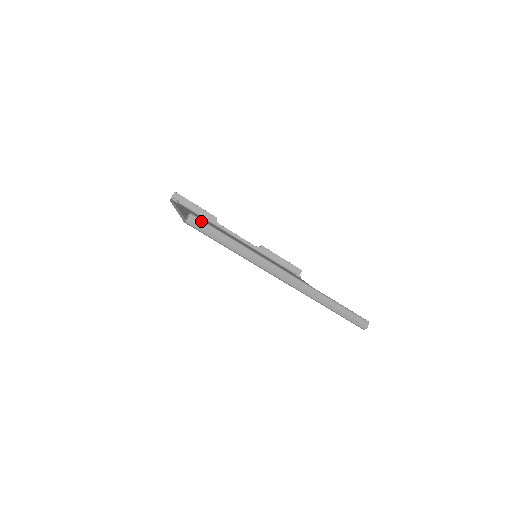
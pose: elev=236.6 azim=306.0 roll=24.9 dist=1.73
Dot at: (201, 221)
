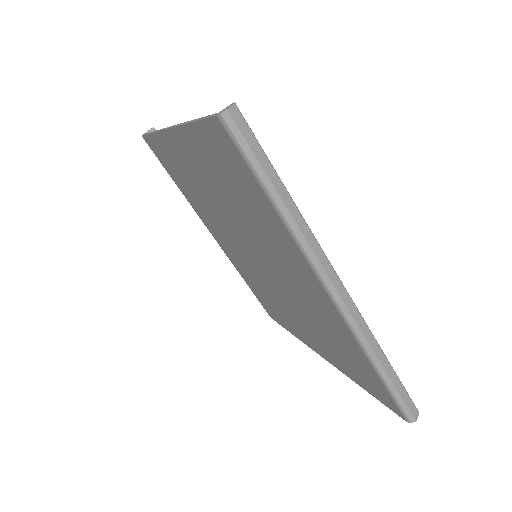
Dot at: (248, 127)
